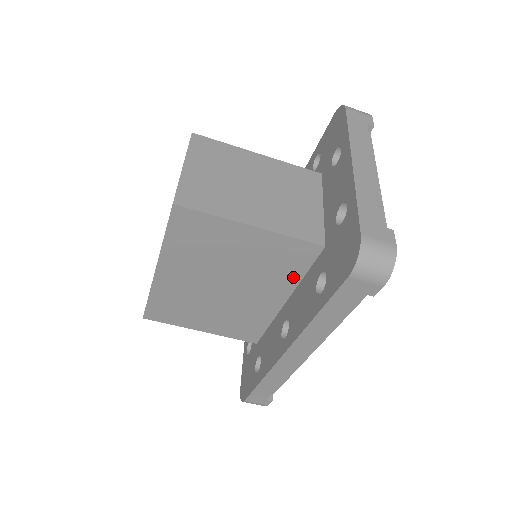
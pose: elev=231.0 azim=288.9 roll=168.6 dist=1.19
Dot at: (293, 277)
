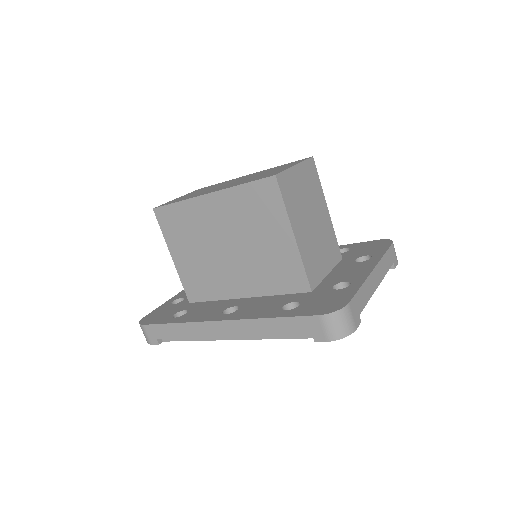
Dot at: (271, 288)
